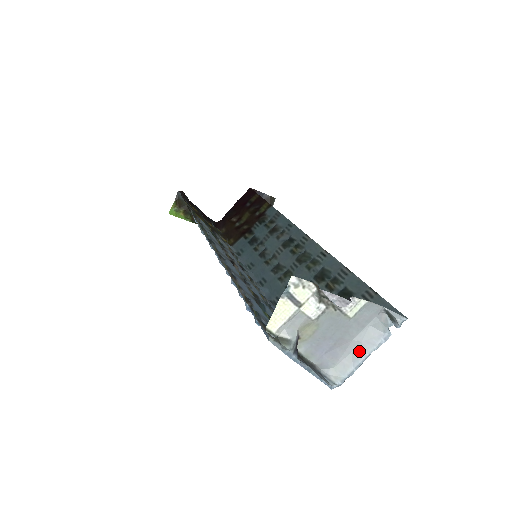
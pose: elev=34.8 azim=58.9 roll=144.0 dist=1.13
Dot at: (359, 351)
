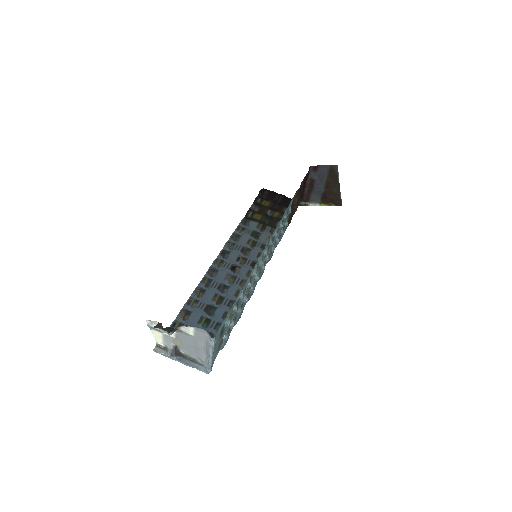
Dot at: (207, 354)
